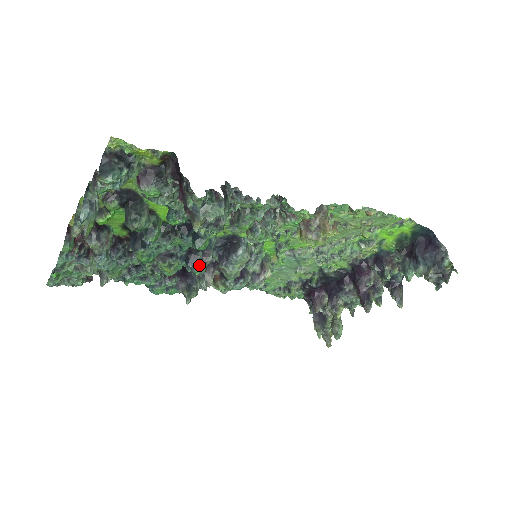
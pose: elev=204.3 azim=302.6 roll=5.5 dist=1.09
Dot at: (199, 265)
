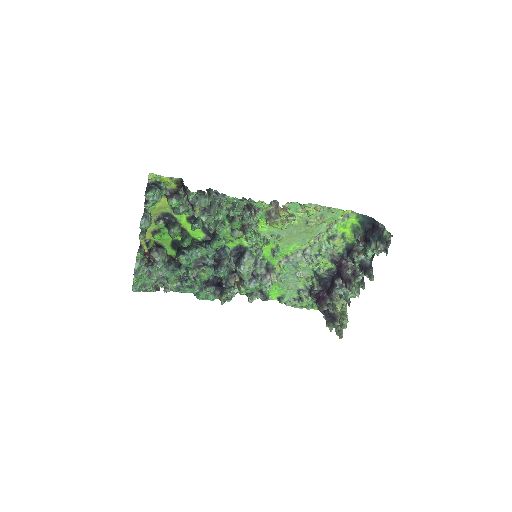
Dot at: (222, 269)
